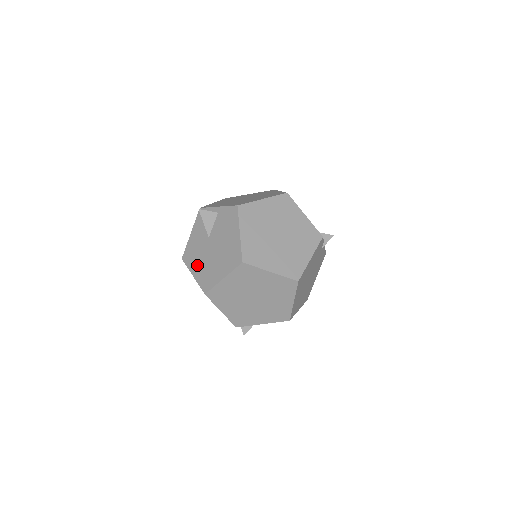
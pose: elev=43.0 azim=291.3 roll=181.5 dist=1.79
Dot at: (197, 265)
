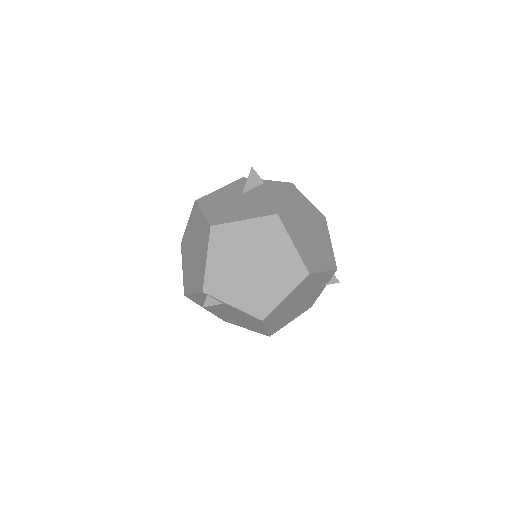
Dot at: (214, 207)
